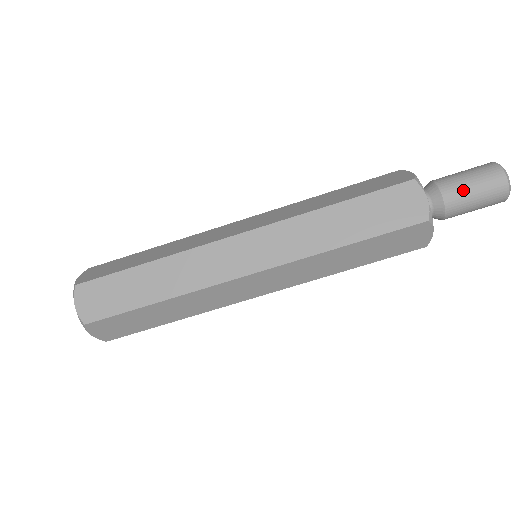
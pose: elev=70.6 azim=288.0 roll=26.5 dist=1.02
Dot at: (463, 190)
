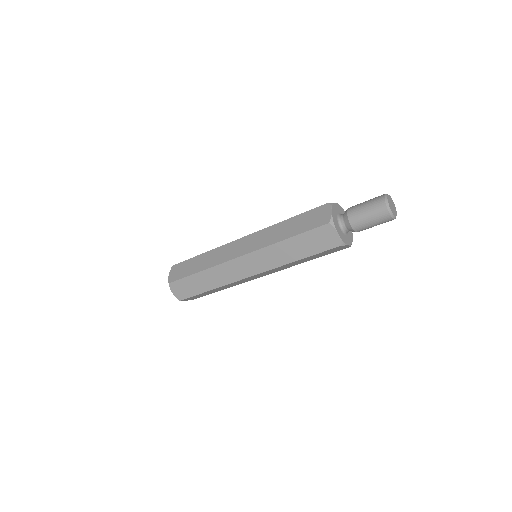
Dot at: (363, 221)
